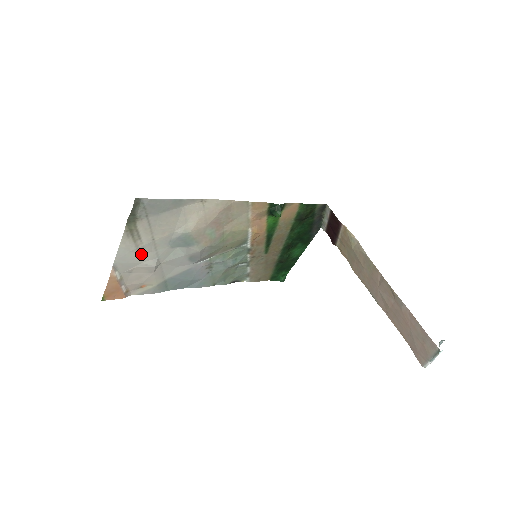
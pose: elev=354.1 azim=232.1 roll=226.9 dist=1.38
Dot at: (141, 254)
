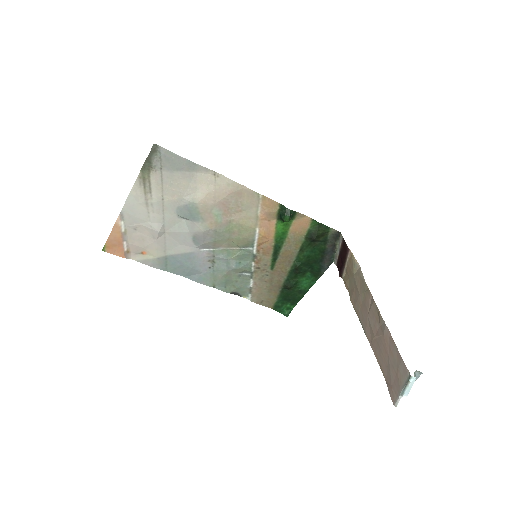
Dot at: (149, 212)
